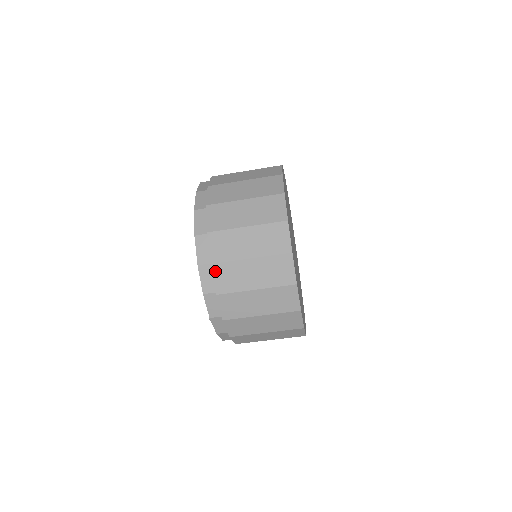
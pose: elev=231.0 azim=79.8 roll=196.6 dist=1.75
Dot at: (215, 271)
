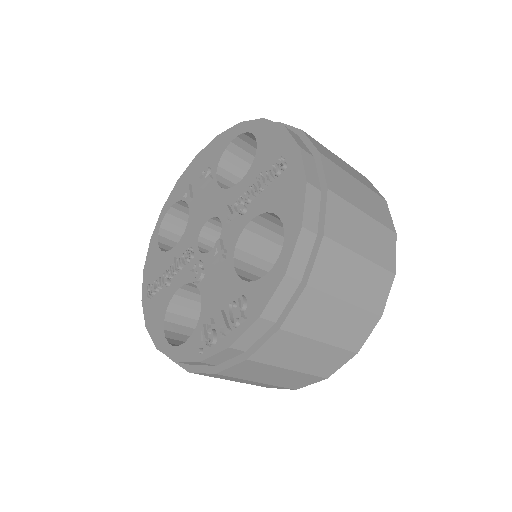
Dot at: (323, 249)
